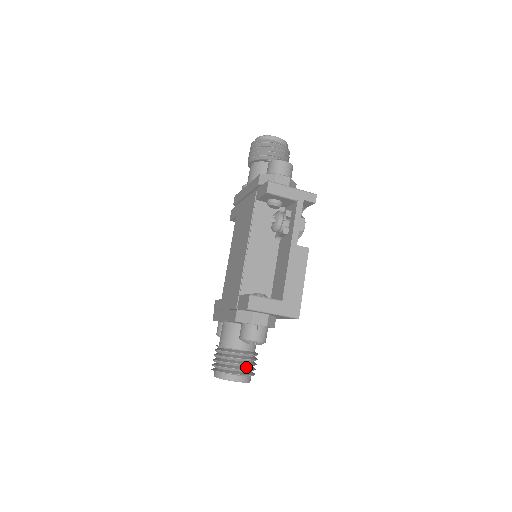
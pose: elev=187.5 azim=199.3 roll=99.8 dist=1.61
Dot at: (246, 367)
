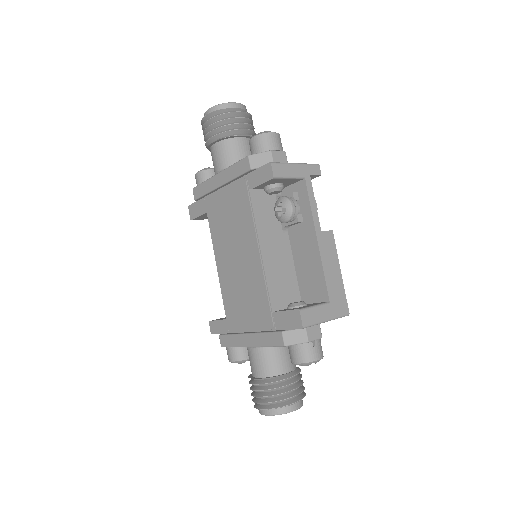
Dot at: (298, 389)
